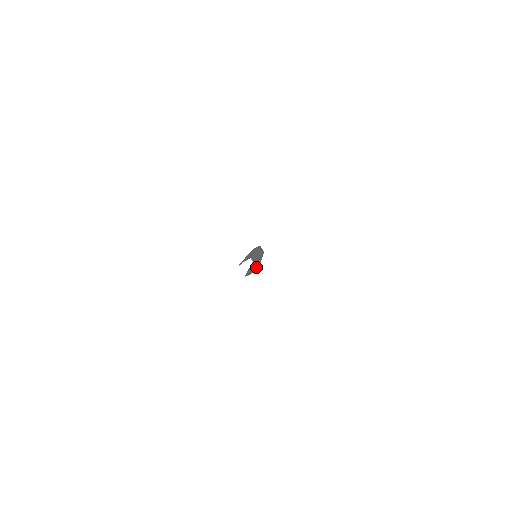
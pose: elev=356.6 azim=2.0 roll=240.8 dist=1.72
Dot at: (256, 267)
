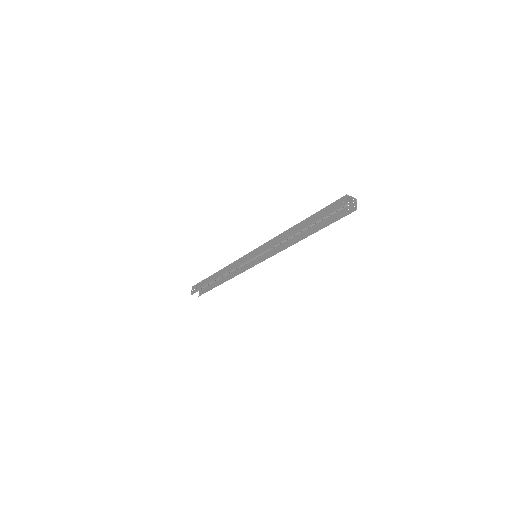
Dot at: (352, 199)
